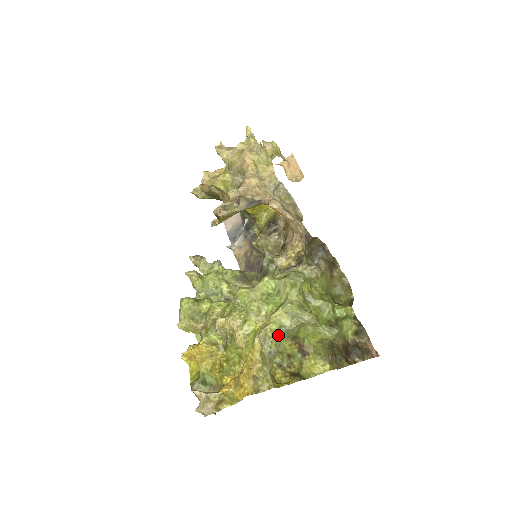
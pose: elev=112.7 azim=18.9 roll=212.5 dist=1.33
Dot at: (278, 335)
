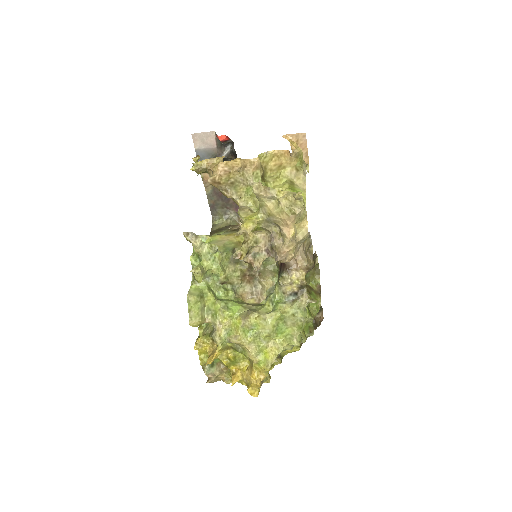
Dot at: occluded
